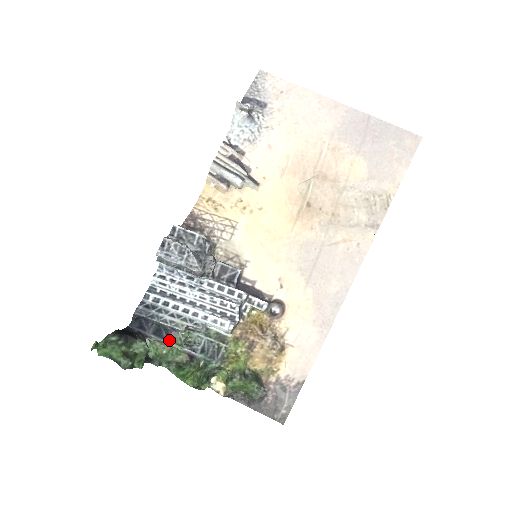
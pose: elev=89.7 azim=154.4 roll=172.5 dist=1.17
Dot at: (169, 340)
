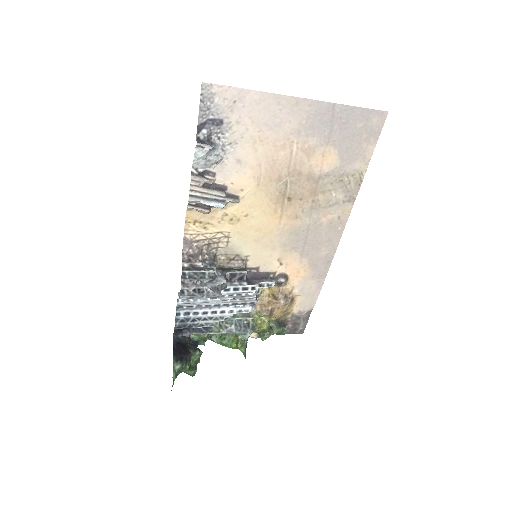
Dot at: (208, 332)
